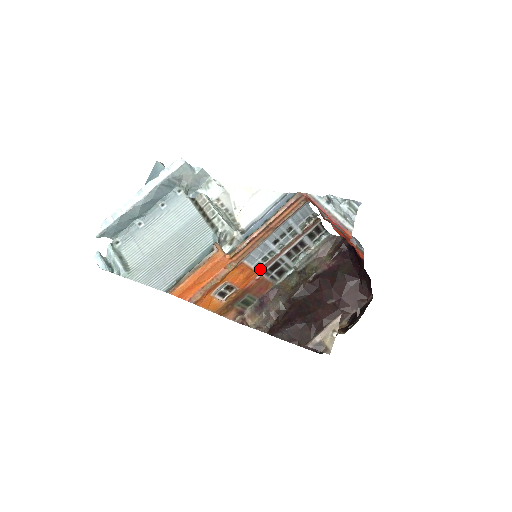
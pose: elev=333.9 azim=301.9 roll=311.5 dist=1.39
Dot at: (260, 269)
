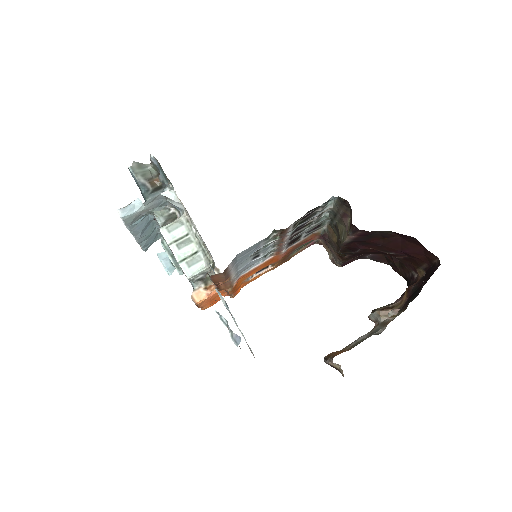
Dot at: (275, 254)
